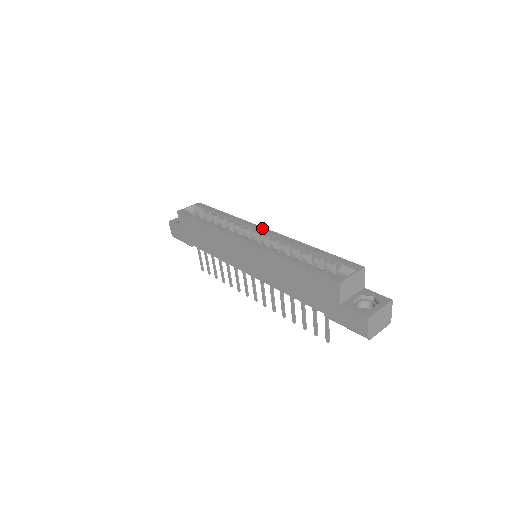
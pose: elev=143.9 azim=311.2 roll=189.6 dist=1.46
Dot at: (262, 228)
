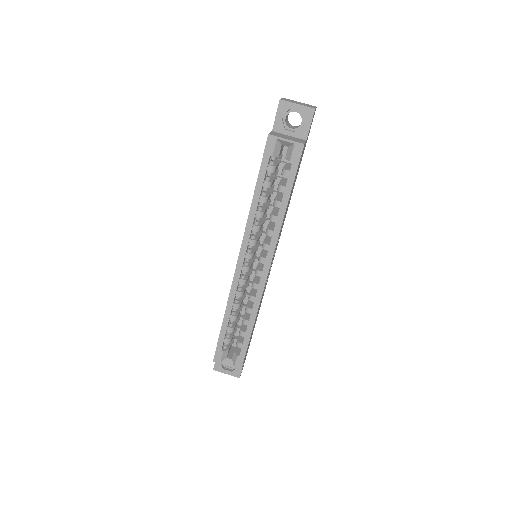
Dot at: (267, 267)
